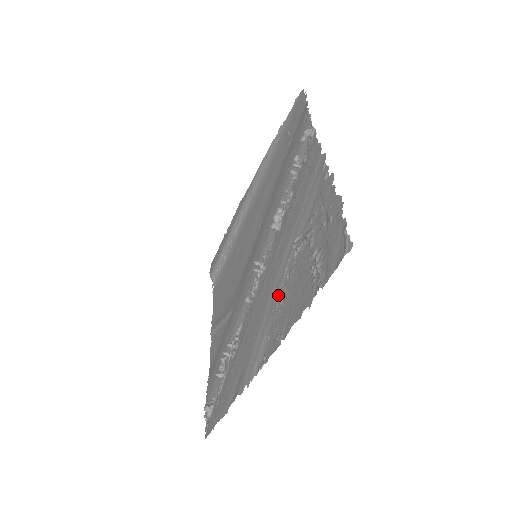
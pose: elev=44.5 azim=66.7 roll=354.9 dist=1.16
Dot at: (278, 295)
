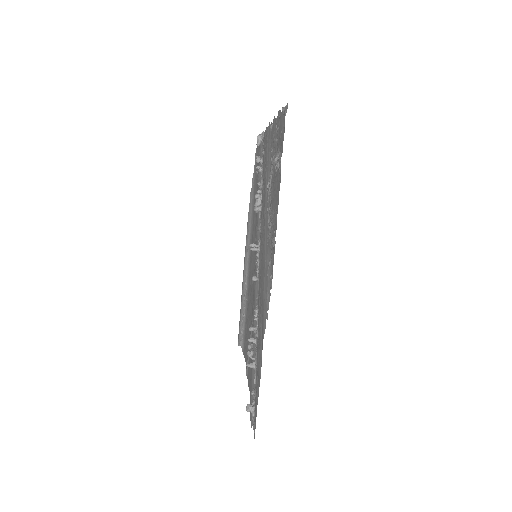
Dot at: (268, 229)
